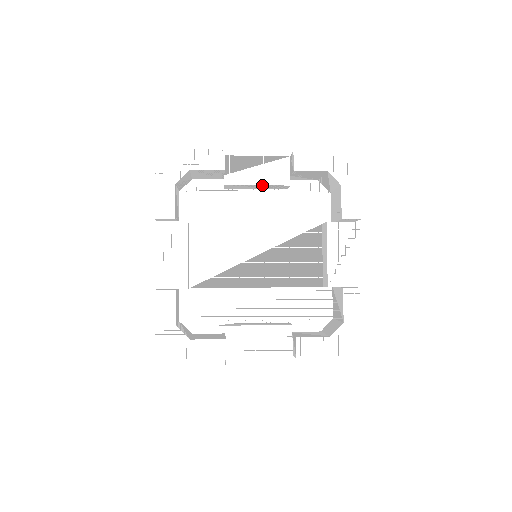
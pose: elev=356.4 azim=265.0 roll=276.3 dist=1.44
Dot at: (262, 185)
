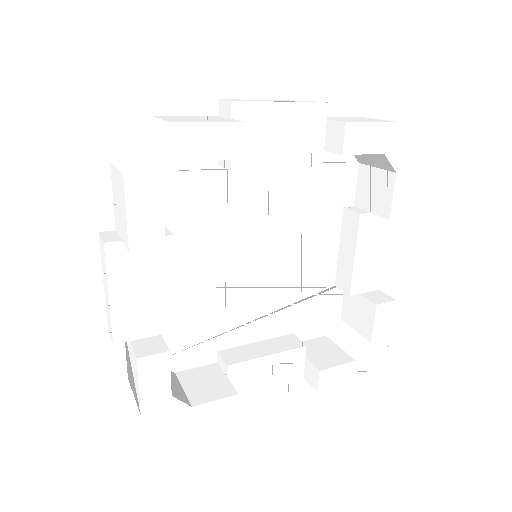
Dot at: (284, 167)
